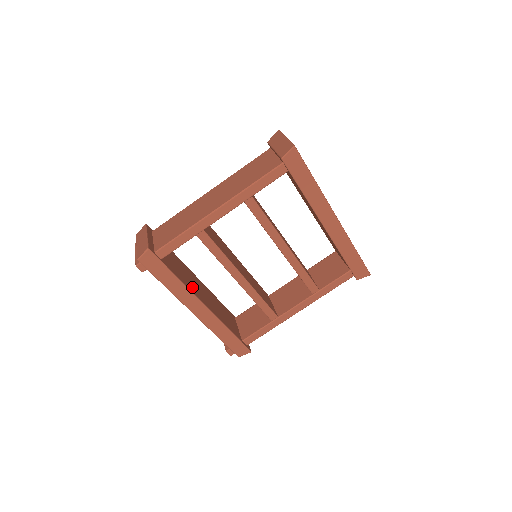
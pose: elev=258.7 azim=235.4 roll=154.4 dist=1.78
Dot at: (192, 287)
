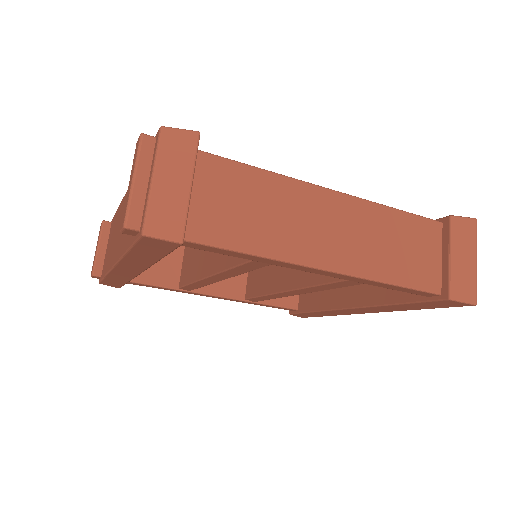
Dot at: occluded
